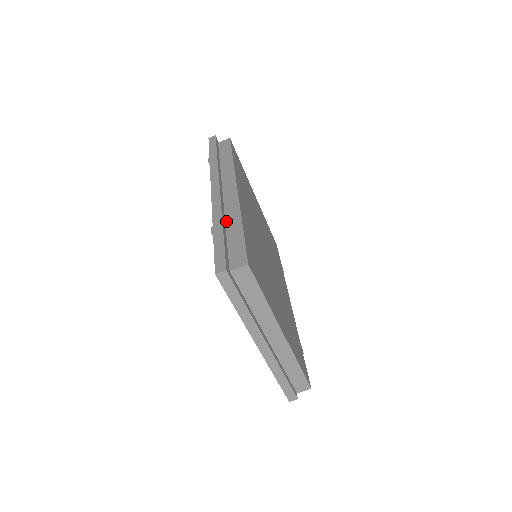
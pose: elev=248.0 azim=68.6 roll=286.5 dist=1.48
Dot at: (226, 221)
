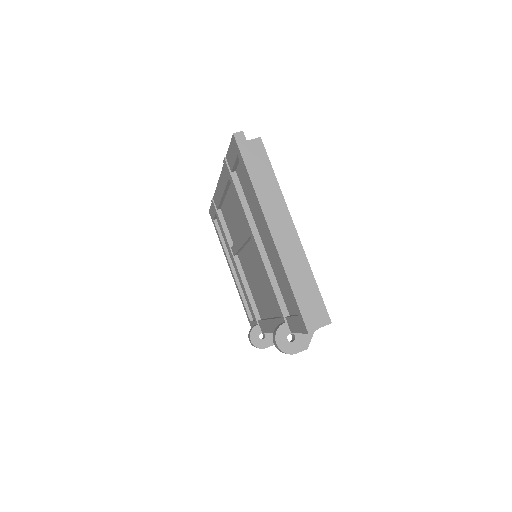
Dot at: occluded
